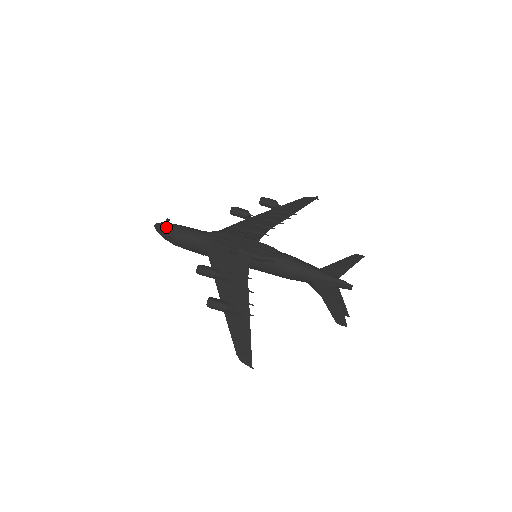
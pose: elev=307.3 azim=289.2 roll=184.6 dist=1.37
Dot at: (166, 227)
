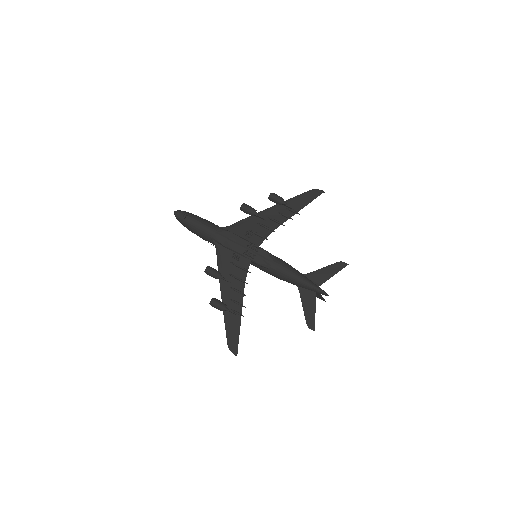
Dot at: (183, 218)
